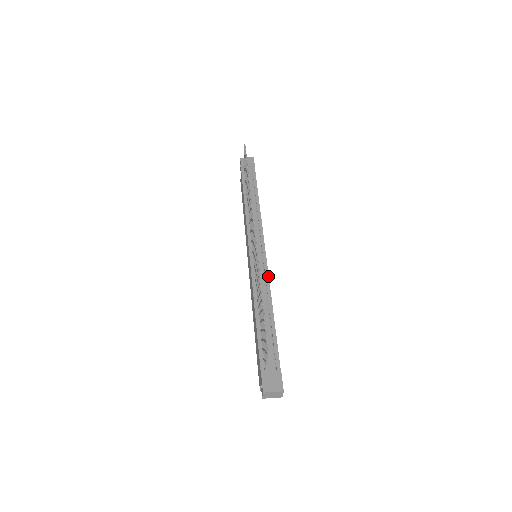
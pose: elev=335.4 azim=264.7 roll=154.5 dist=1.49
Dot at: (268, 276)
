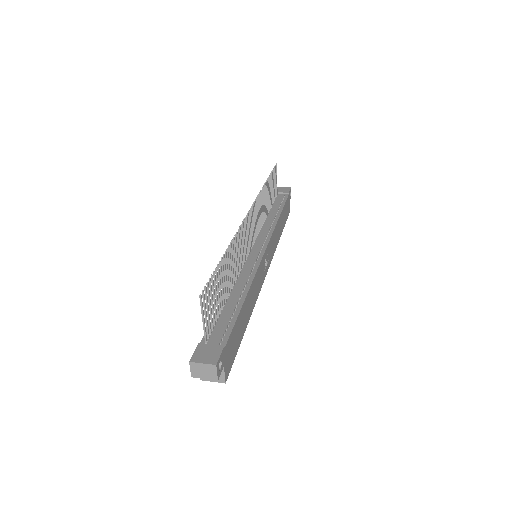
Dot at: (257, 267)
